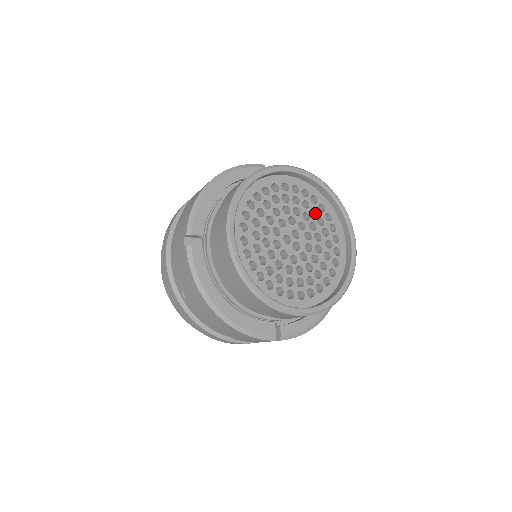
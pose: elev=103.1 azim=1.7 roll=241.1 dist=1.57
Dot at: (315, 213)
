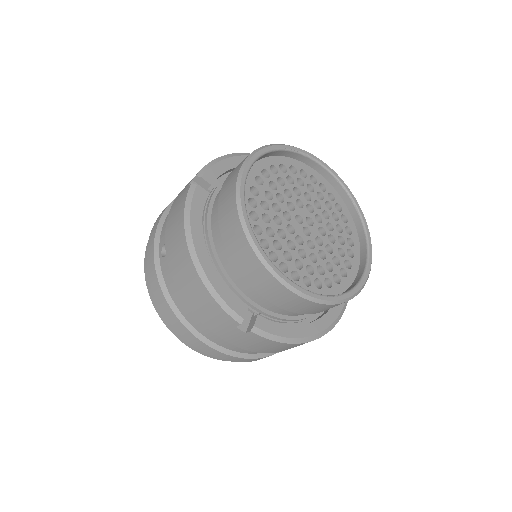
Dot at: (336, 221)
